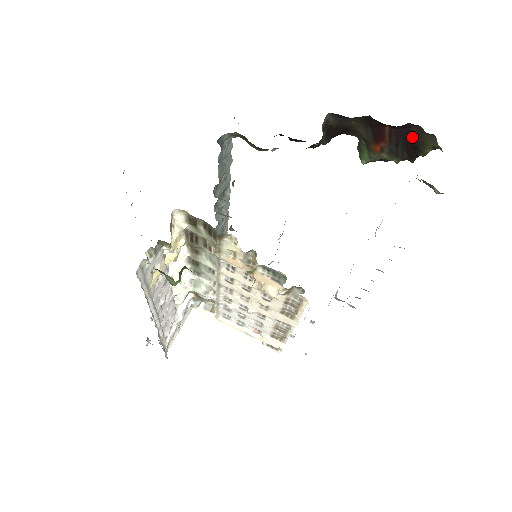
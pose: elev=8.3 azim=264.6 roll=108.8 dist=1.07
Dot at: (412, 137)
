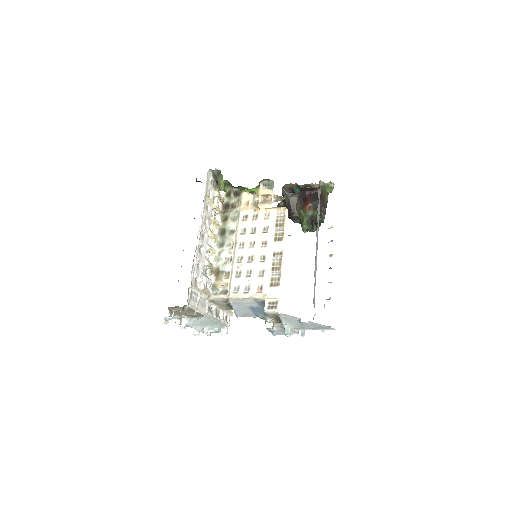
Dot at: occluded
